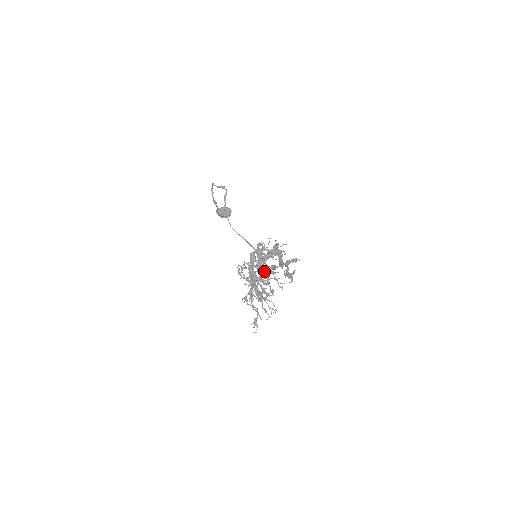
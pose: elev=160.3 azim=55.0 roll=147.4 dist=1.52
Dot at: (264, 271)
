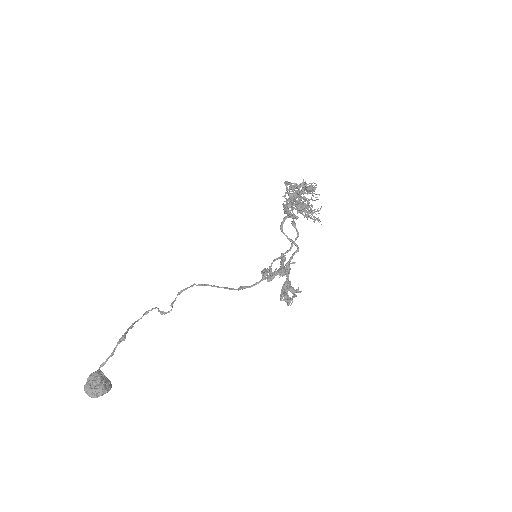
Dot at: (314, 189)
